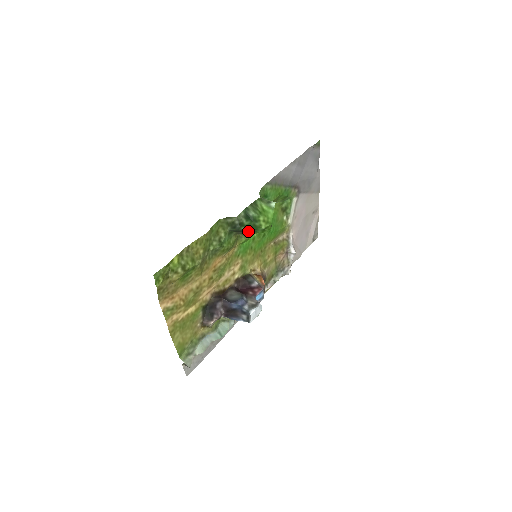
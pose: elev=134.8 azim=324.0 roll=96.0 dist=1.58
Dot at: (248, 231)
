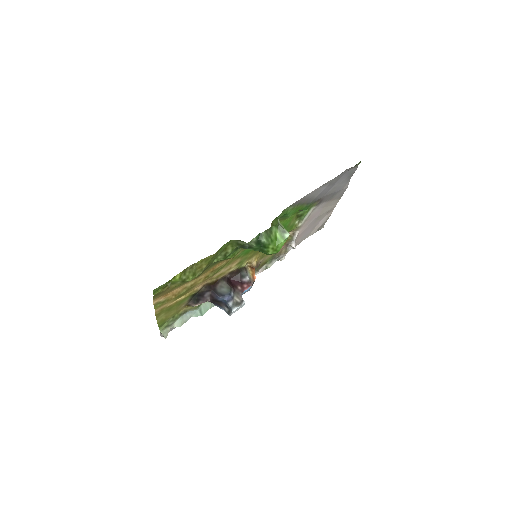
Dot at: occluded
